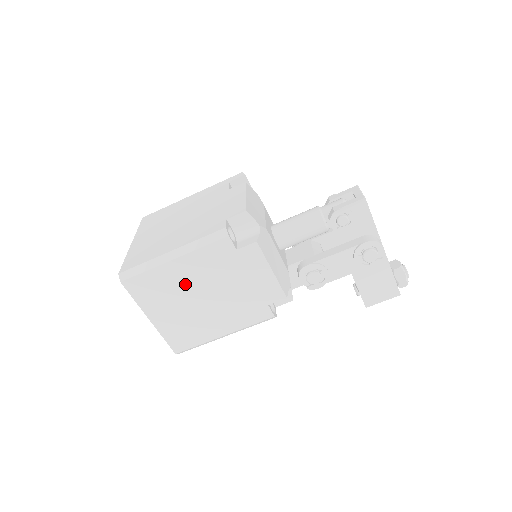
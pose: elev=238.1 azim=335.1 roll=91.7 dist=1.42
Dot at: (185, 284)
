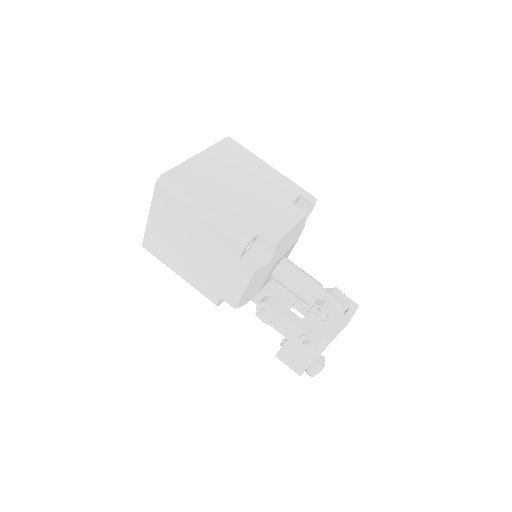
Dot at: (190, 231)
